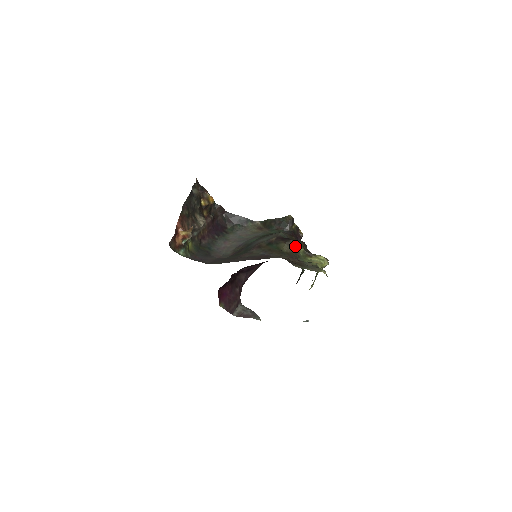
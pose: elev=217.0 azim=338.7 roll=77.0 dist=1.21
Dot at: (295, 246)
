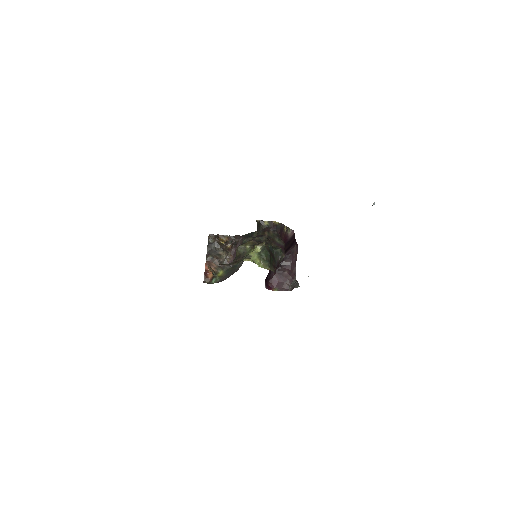
Dot at: (242, 248)
